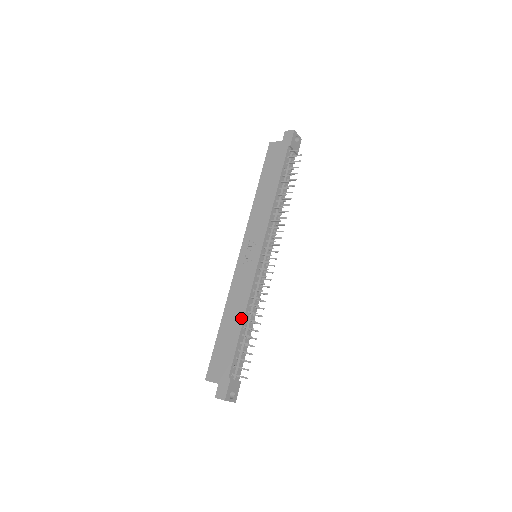
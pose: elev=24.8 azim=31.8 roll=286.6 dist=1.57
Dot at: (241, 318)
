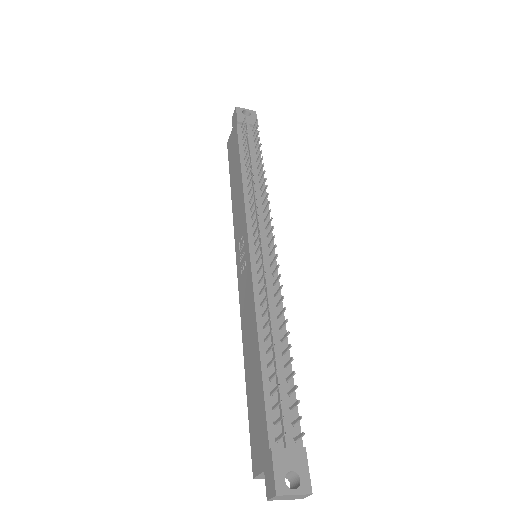
Dot at: (256, 342)
